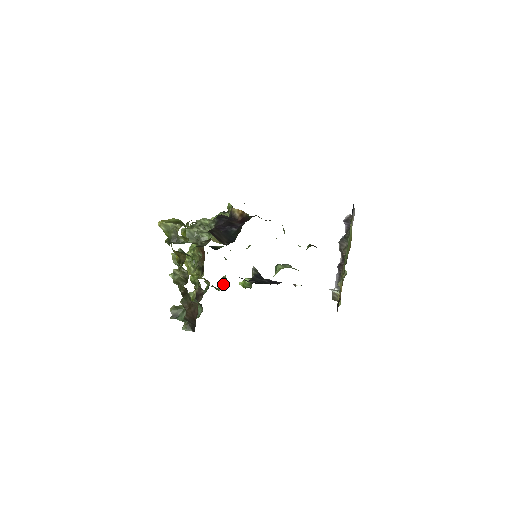
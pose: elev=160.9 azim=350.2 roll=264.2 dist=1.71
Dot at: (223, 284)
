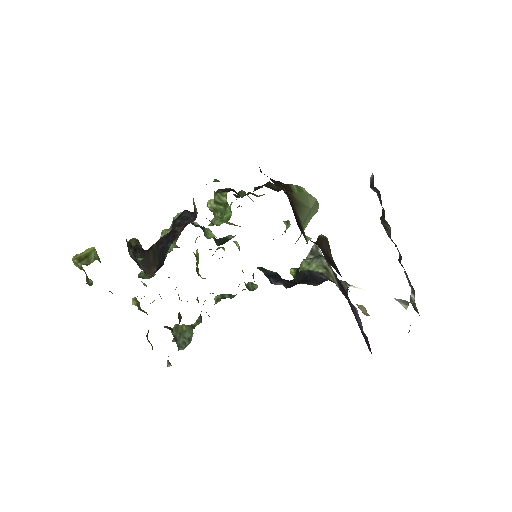
Dot at: occluded
